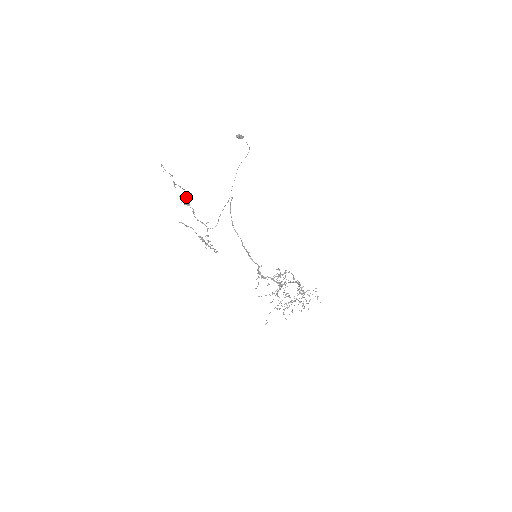
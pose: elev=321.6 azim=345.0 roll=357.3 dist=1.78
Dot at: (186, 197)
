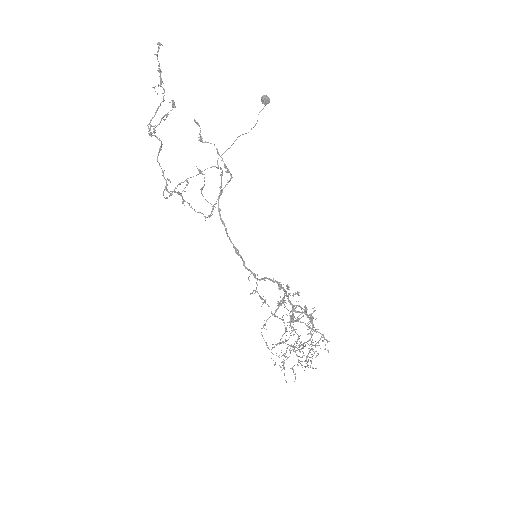
Dot at: (167, 115)
